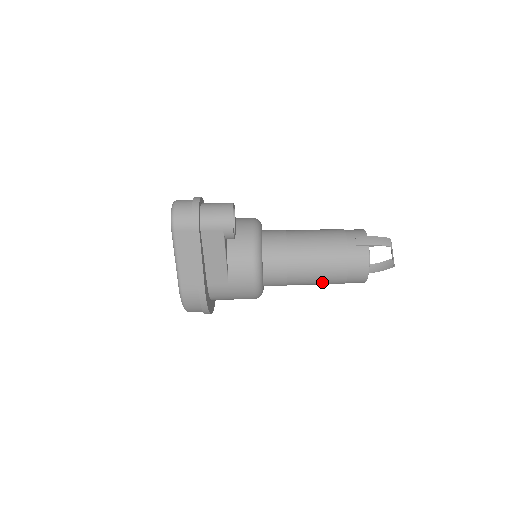
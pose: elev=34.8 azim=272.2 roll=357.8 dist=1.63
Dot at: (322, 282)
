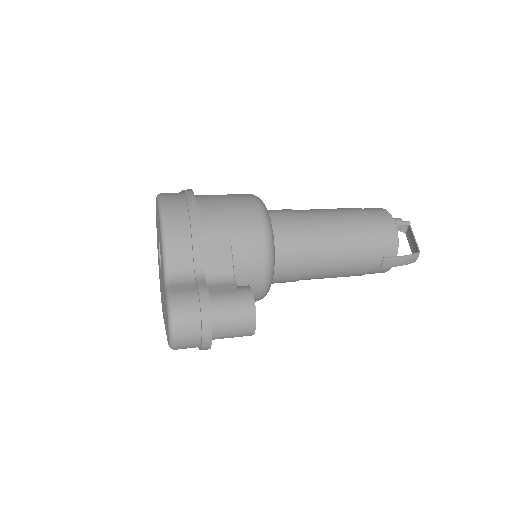
Dot at: occluded
